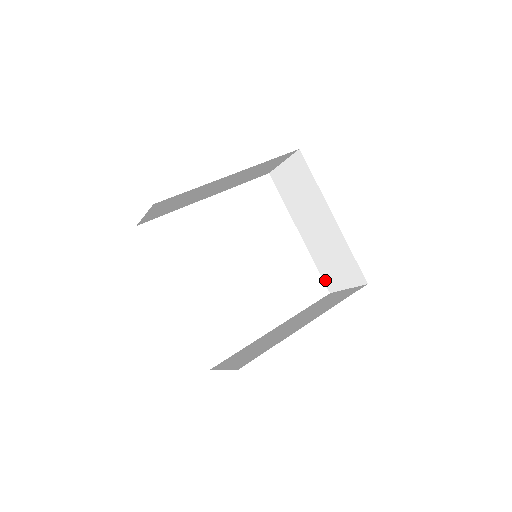
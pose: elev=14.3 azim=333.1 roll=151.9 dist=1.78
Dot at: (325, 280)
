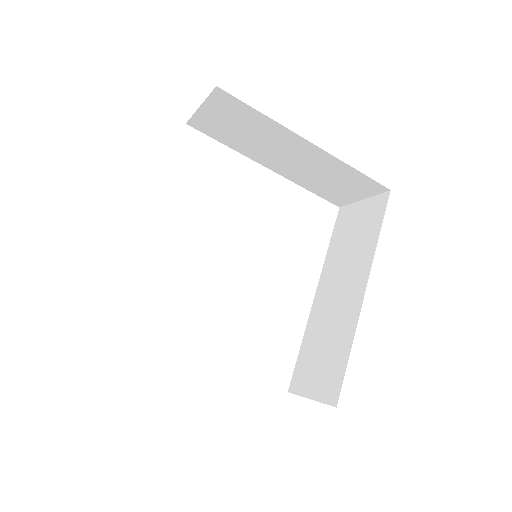
Dot at: (327, 199)
